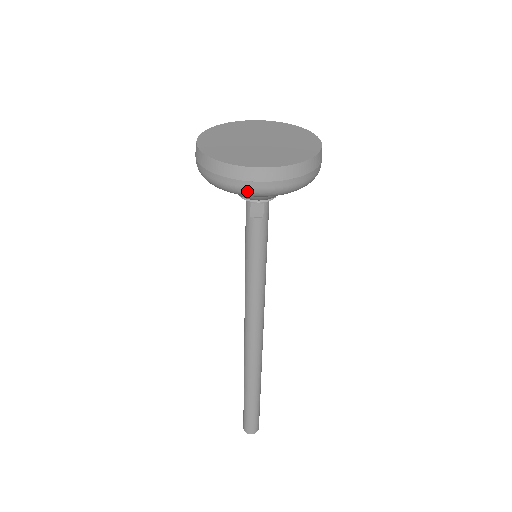
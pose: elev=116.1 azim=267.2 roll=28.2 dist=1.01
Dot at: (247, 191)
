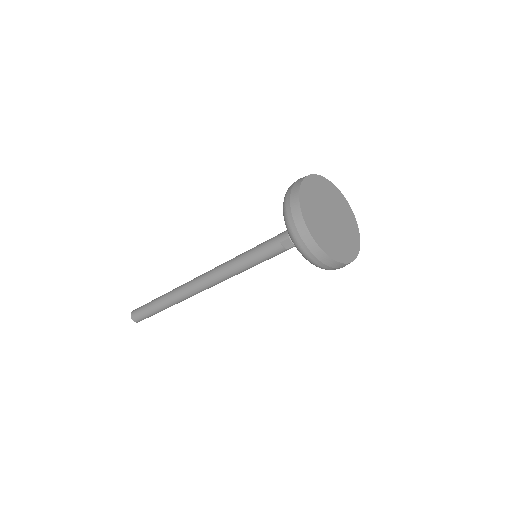
Dot at: (302, 251)
